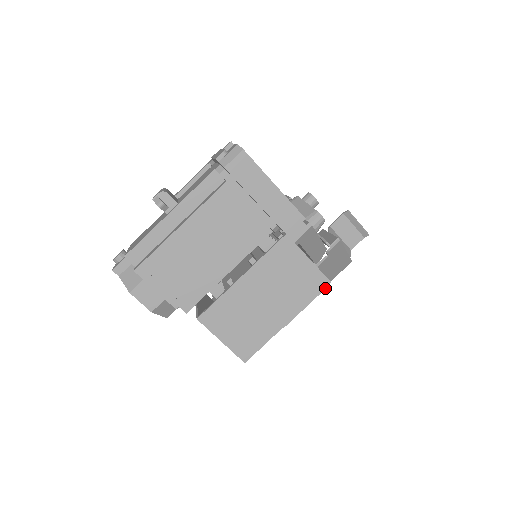
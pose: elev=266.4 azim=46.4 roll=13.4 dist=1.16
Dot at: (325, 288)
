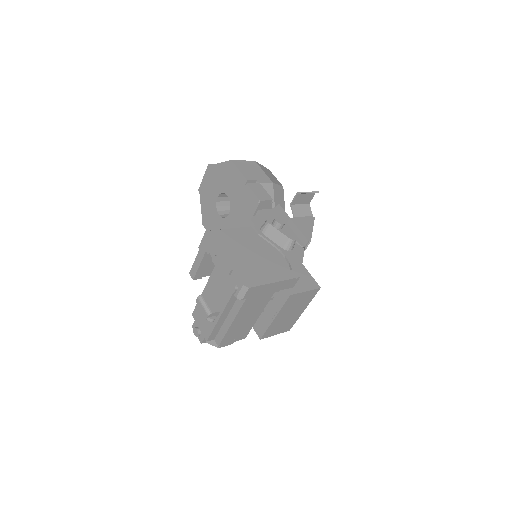
Dot at: occluded
